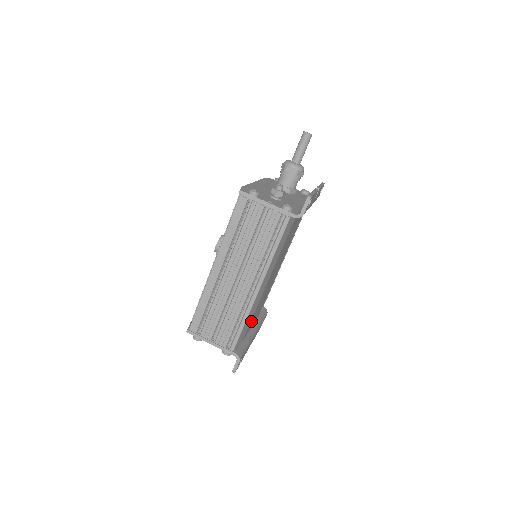
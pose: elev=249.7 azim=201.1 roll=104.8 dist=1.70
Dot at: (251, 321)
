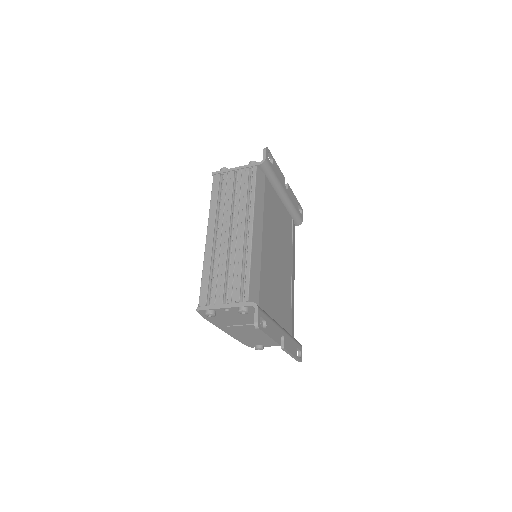
Dot at: (265, 291)
